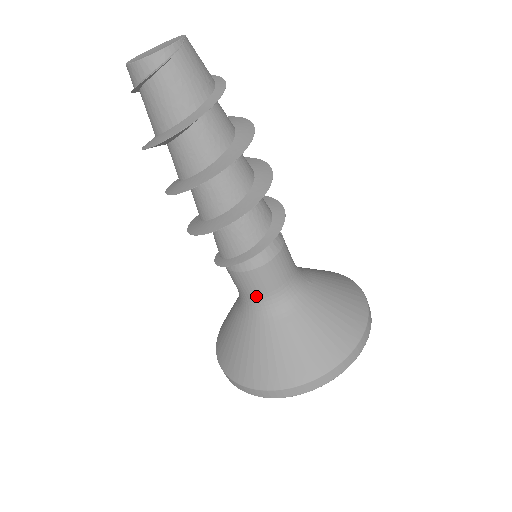
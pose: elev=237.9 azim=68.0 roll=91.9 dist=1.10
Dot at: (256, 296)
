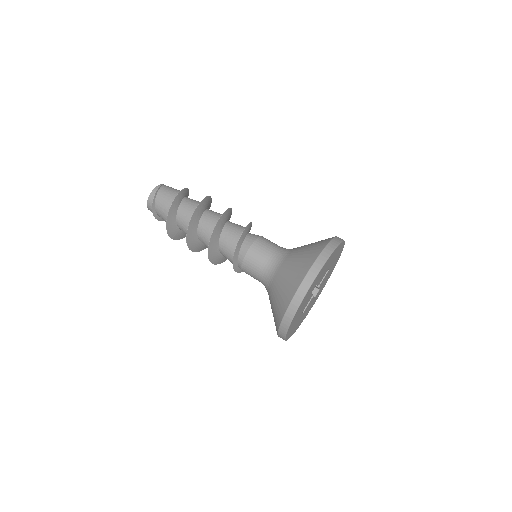
Dot at: (262, 266)
